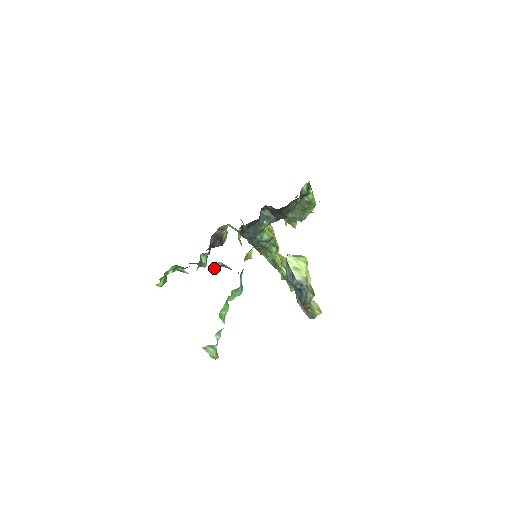
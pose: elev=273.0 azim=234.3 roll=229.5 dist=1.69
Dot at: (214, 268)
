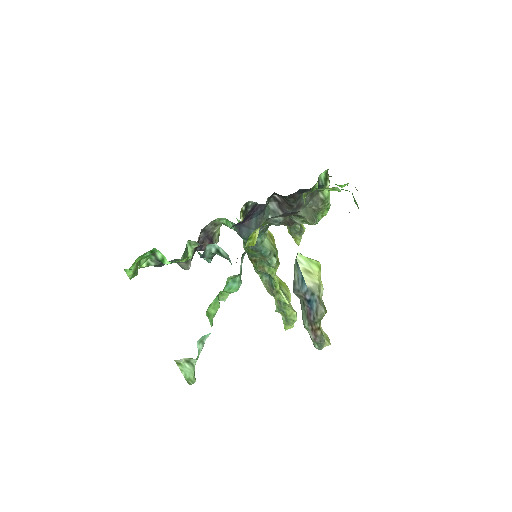
Dot at: (204, 256)
